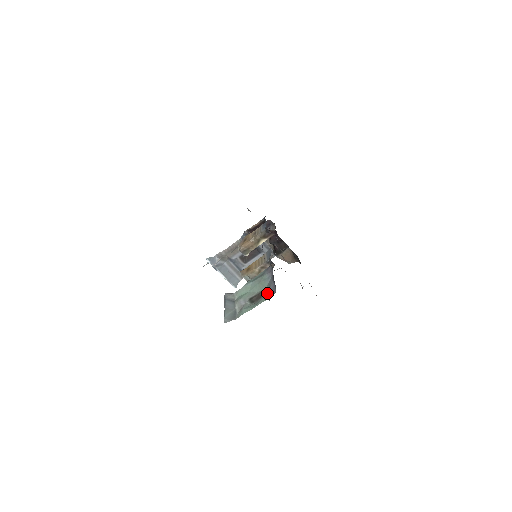
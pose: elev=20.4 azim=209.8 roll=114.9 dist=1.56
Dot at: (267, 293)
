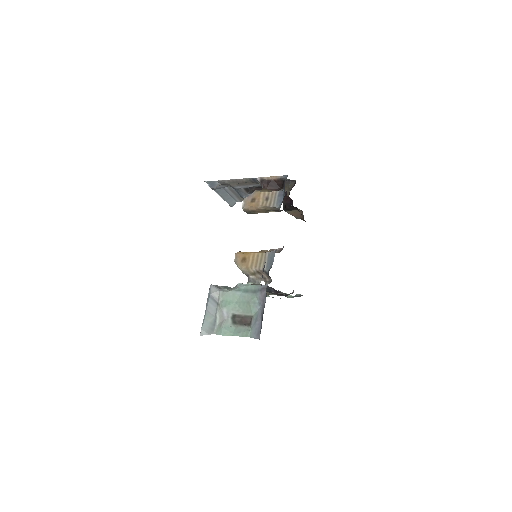
Dot at: (251, 328)
